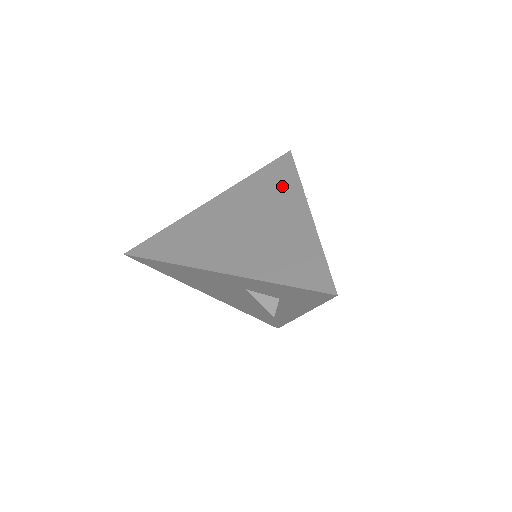
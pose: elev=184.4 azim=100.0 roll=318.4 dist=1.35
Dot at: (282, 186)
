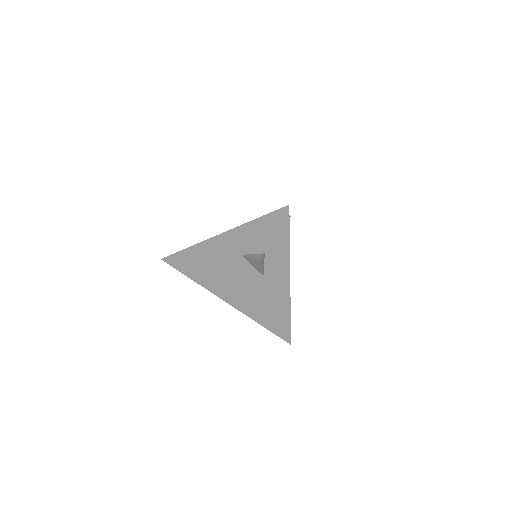
Dot at: occluded
